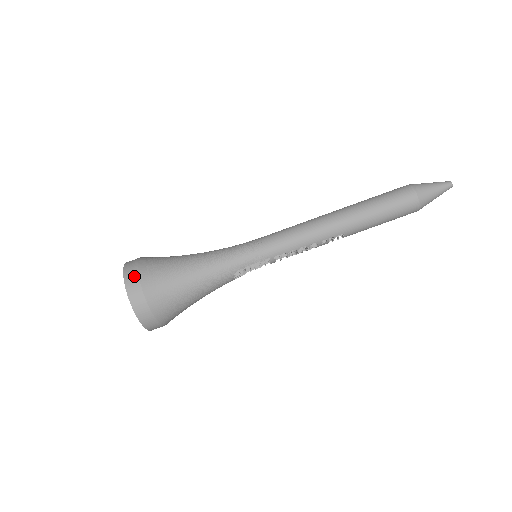
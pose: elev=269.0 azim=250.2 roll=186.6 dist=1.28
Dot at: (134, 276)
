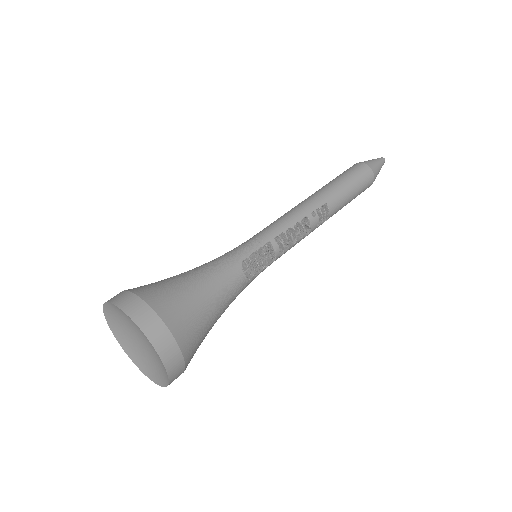
Dot at: (119, 293)
